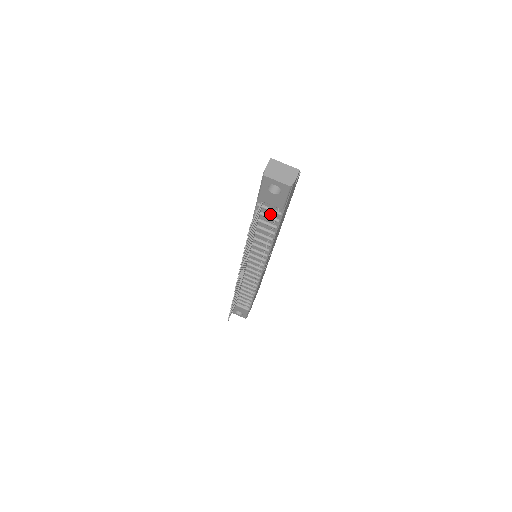
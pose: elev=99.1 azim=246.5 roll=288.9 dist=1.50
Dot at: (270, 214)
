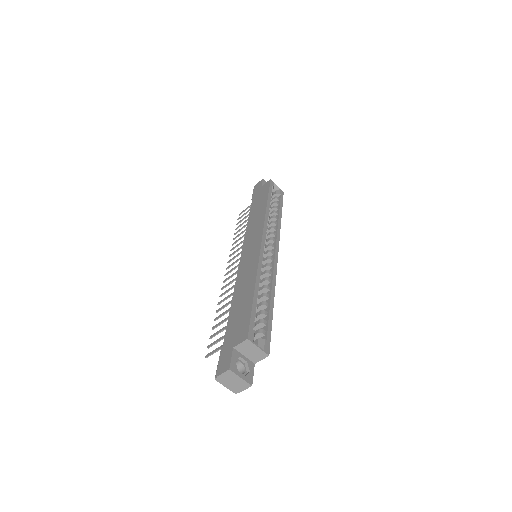
Dot at: occluded
